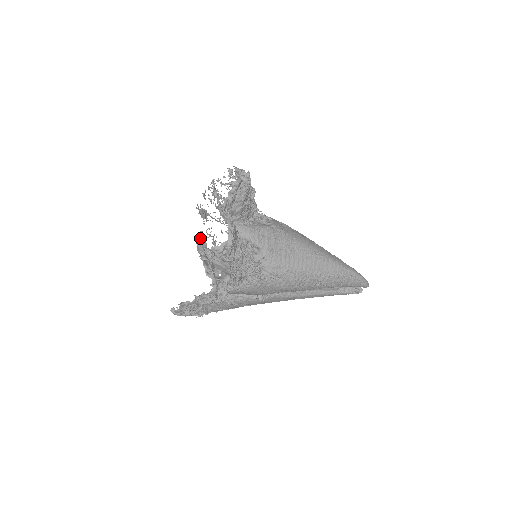
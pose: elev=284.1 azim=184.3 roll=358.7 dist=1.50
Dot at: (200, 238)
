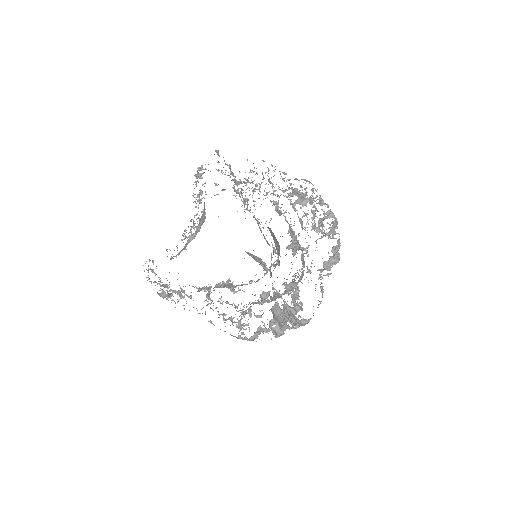
Dot at: (294, 305)
